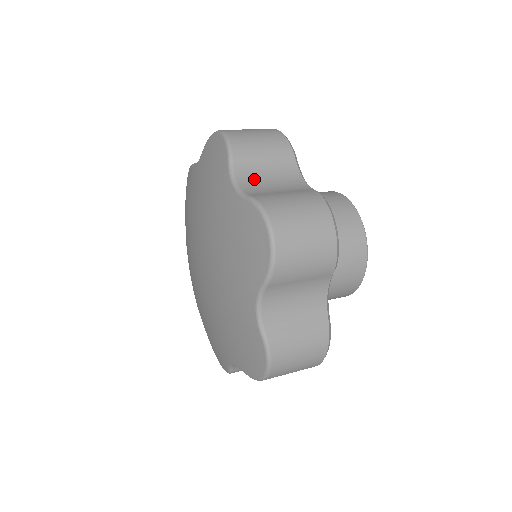
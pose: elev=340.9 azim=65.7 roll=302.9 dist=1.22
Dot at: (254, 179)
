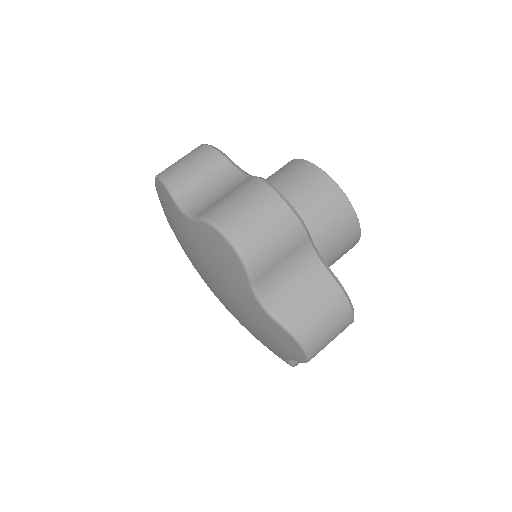
Dot at: (276, 287)
